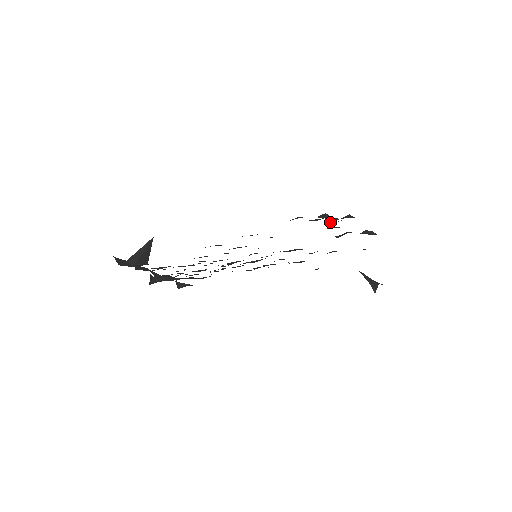
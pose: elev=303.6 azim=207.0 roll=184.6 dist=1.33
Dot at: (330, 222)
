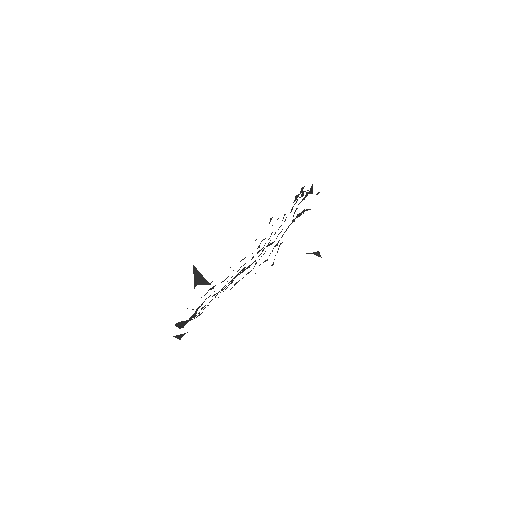
Dot at: (312, 193)
